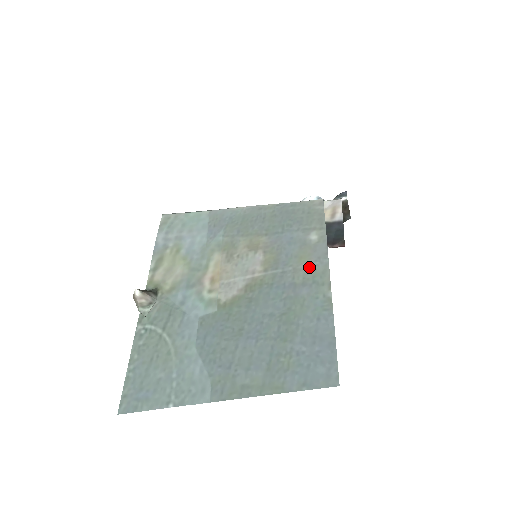
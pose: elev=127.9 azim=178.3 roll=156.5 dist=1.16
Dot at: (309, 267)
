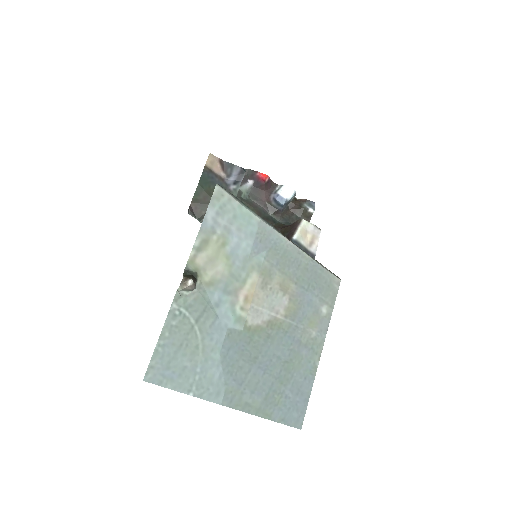
Dot at: (313, 334)
